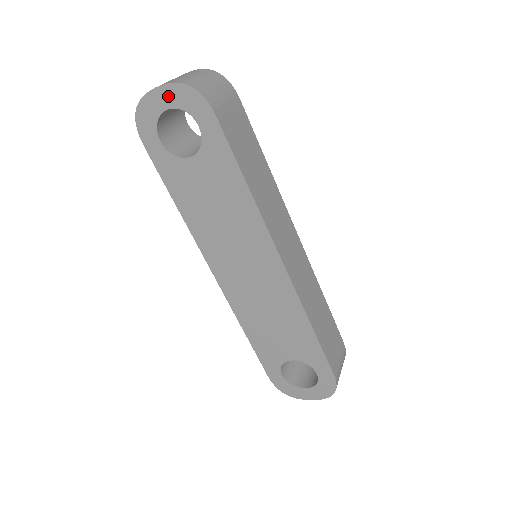
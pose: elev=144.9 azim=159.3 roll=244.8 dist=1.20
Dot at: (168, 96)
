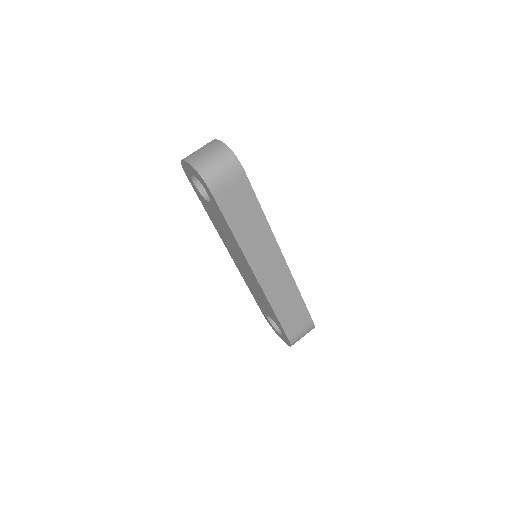
Dot at: (192, 170)
